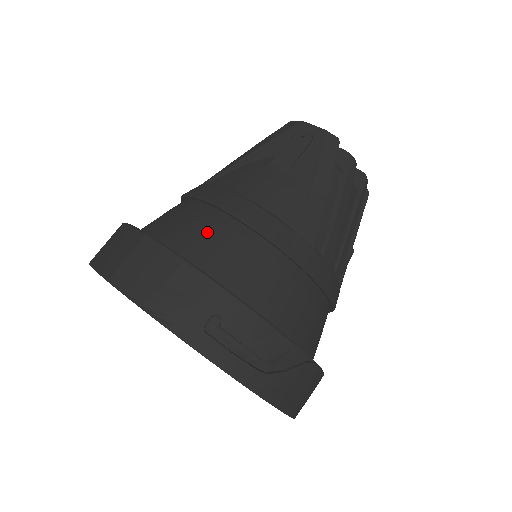
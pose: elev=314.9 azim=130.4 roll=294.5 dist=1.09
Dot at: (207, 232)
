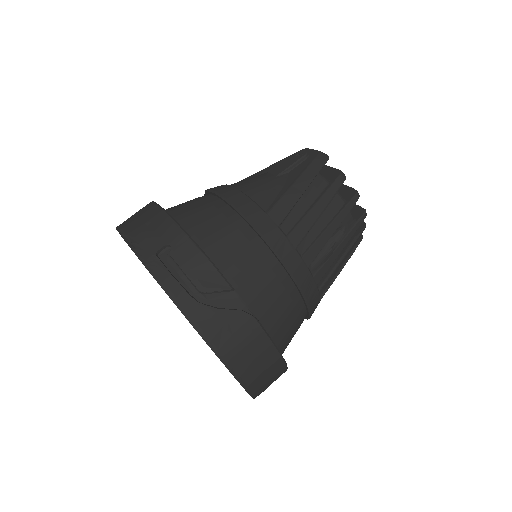
Dot at: (196, 205)
